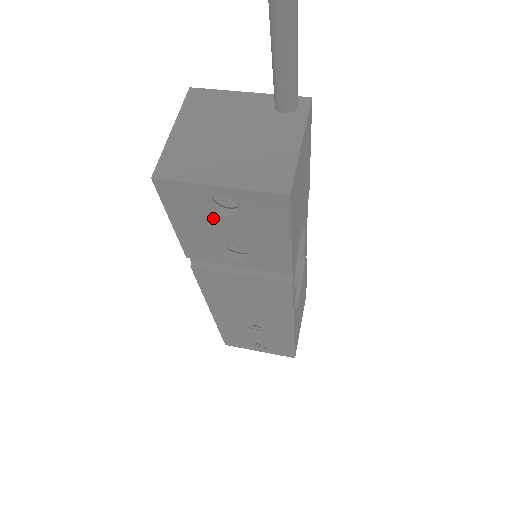
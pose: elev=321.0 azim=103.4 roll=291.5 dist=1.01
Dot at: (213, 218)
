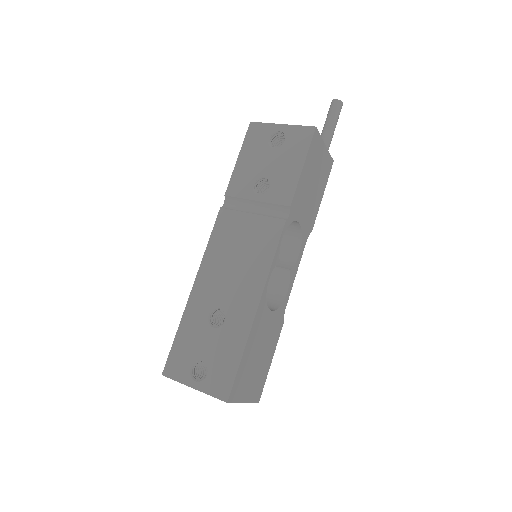
Dot at: (266, 150)
